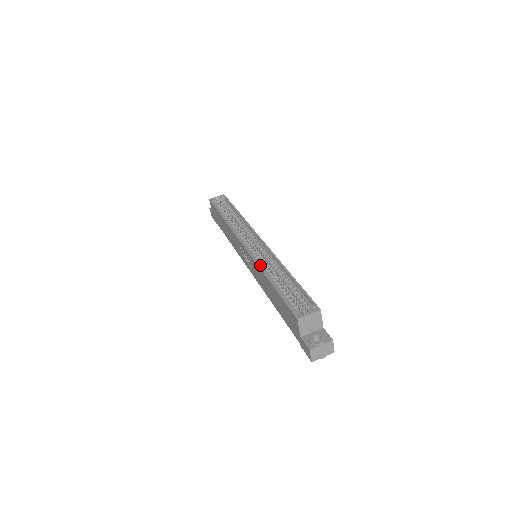
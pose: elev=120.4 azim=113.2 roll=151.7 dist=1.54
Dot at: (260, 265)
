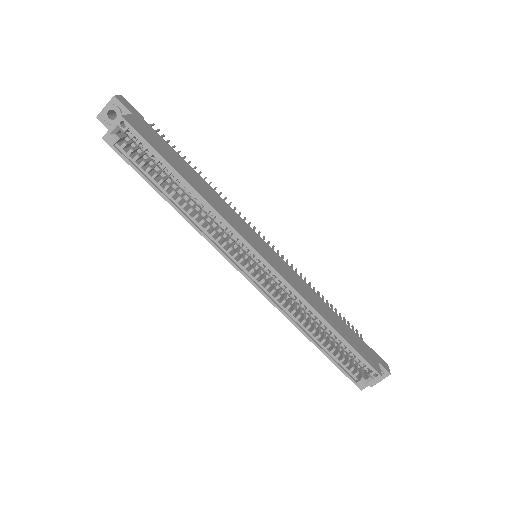
Dot at: (285, 311)
